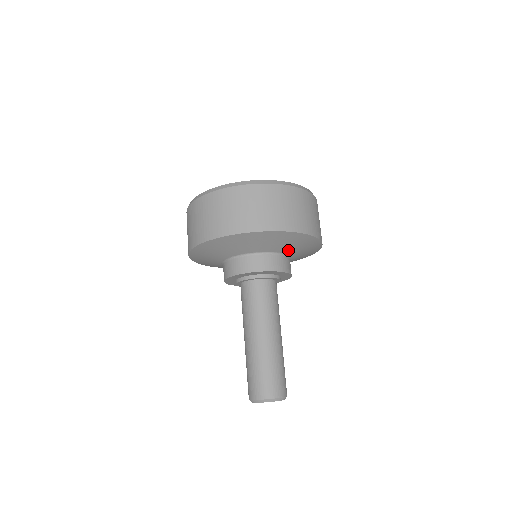
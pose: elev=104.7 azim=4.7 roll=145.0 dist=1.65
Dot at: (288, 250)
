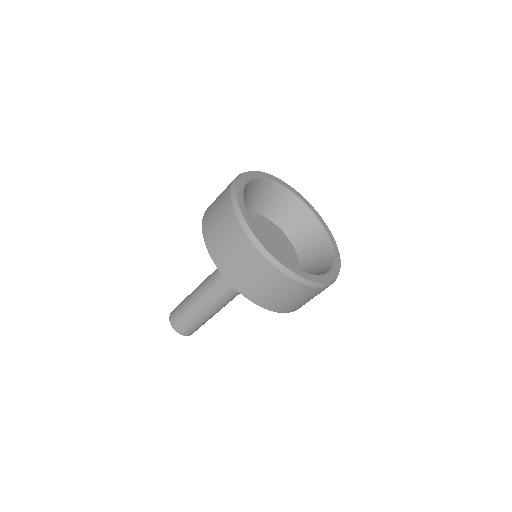
Dot at: occluded
